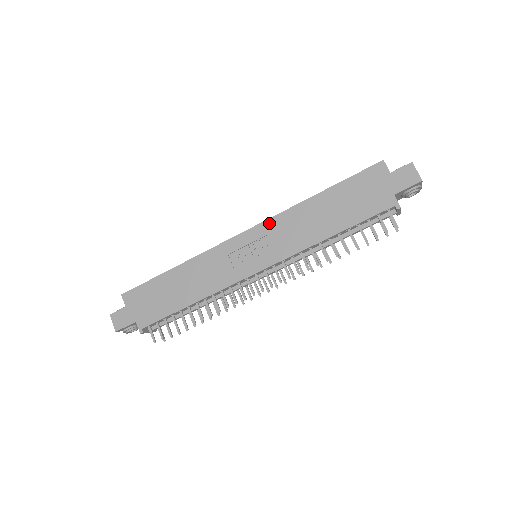
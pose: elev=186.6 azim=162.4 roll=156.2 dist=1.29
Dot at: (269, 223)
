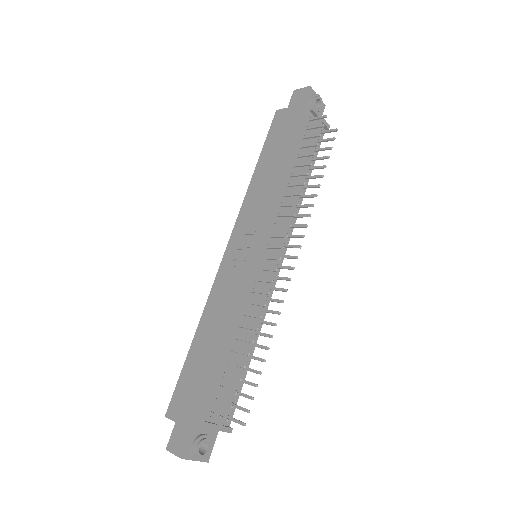
Dot at: (239, 219)
